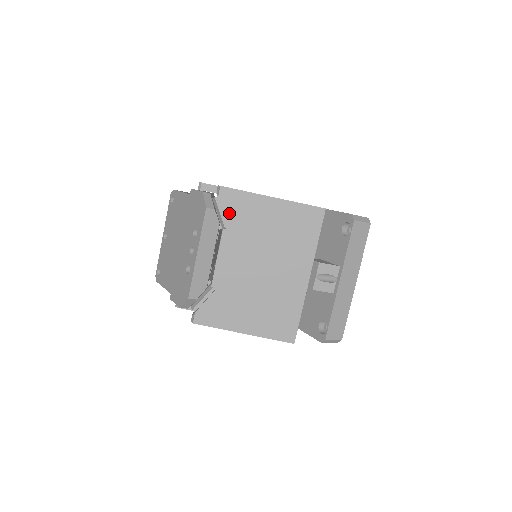
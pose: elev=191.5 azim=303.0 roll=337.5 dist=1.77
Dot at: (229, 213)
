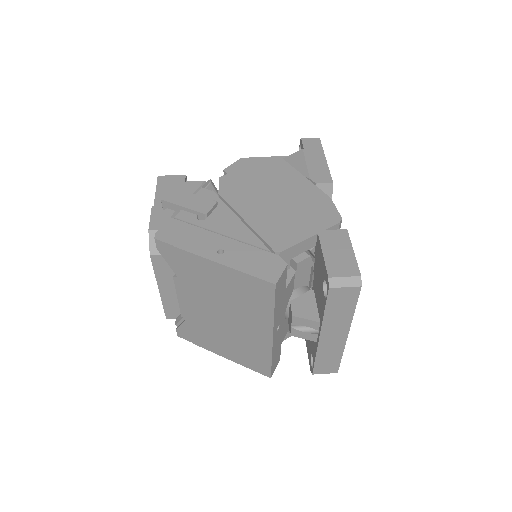
Dot at: (173, 264)
